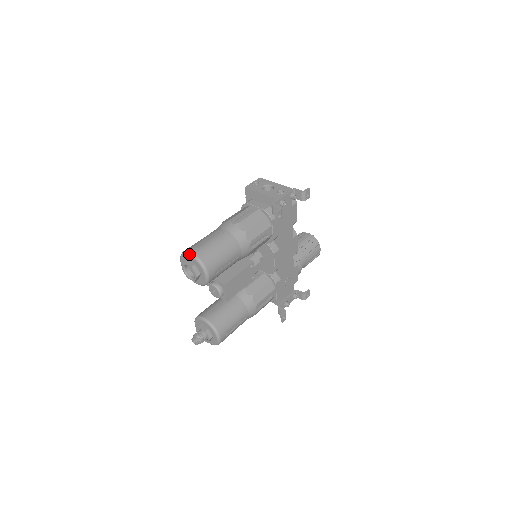
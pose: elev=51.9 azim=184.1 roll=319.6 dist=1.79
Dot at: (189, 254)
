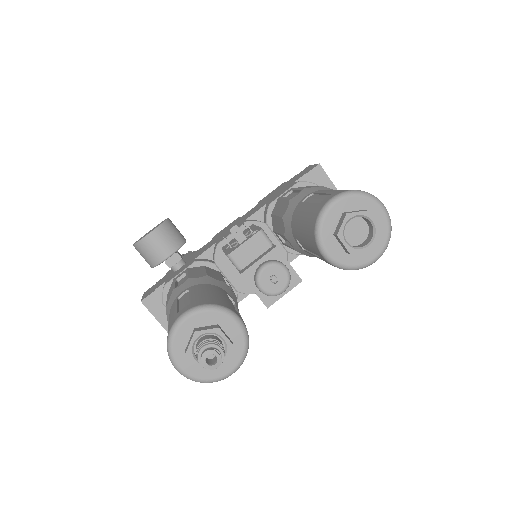
Dot at: (384, 206)
